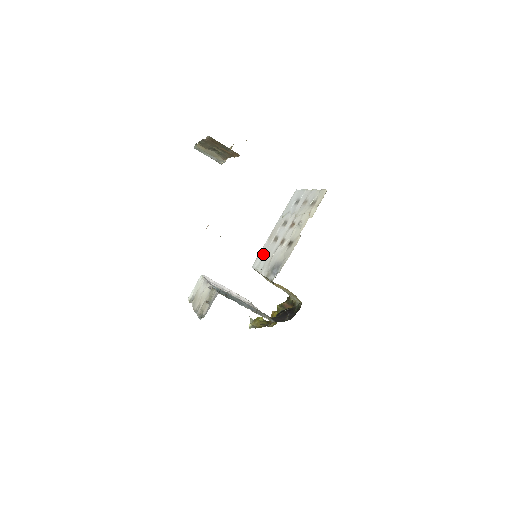
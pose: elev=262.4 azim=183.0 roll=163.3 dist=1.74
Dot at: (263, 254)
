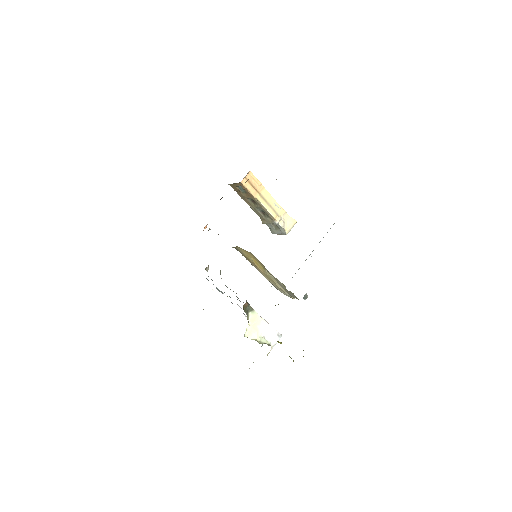
Dot at: occluded
